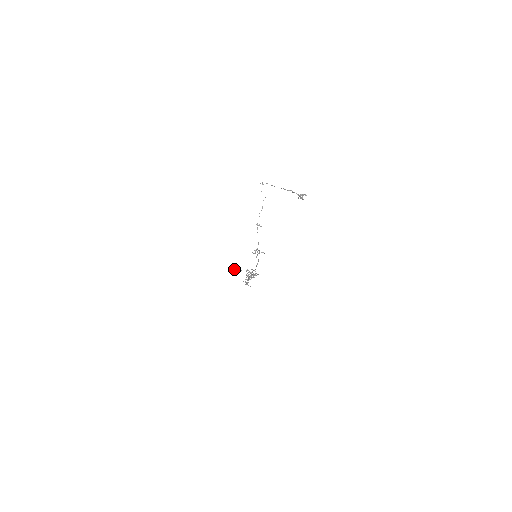
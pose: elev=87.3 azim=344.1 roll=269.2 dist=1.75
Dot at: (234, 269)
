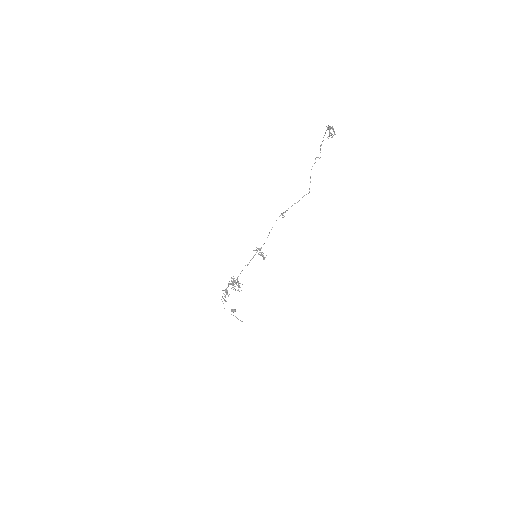
Dot at: (231, 310)
